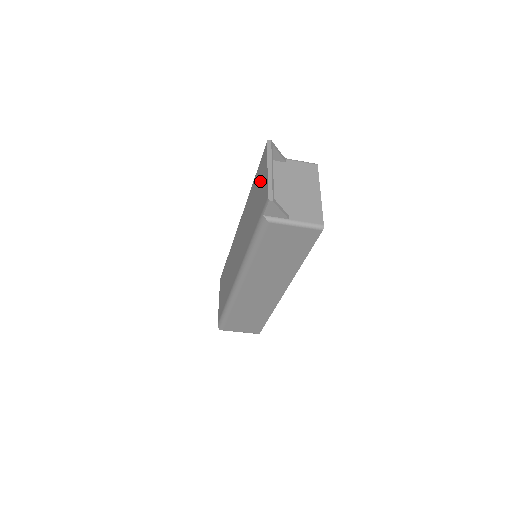
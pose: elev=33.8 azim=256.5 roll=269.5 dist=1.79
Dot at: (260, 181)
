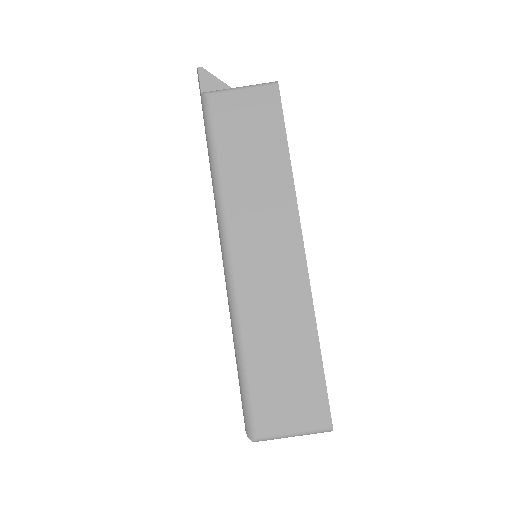
Dot at: occluded
